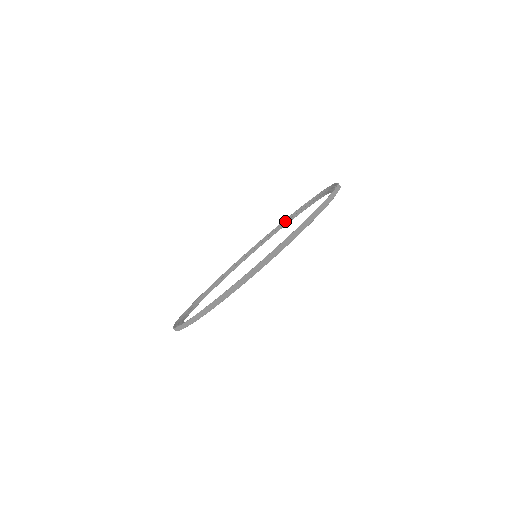
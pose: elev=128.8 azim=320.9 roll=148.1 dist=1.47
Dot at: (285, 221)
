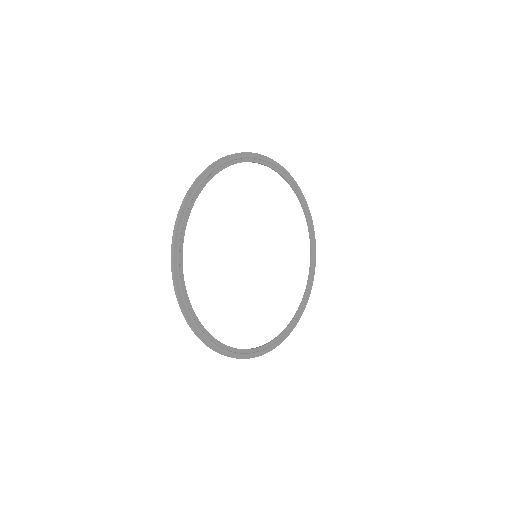
Dot at: (311, 247)
